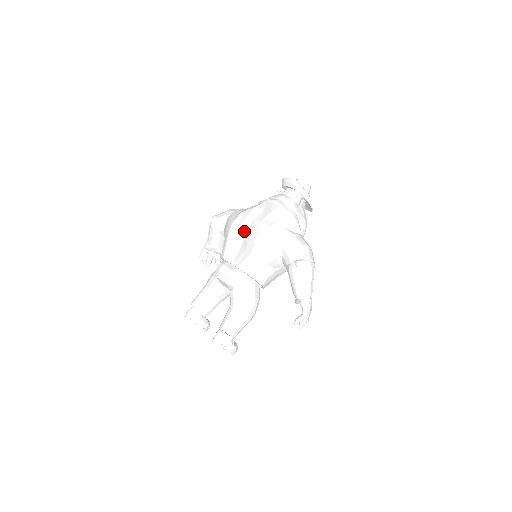
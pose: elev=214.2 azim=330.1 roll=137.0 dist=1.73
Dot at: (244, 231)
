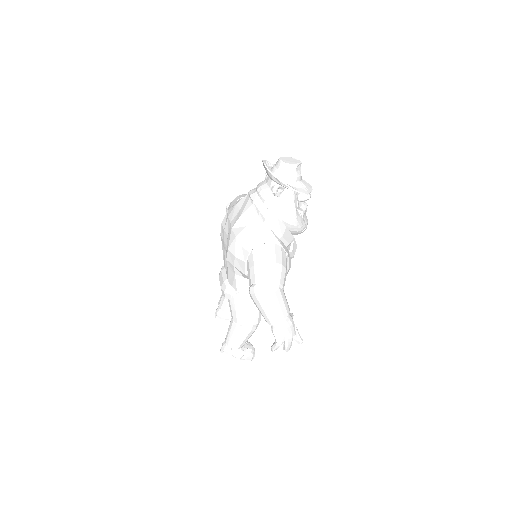
Dot at: (226, 236)
